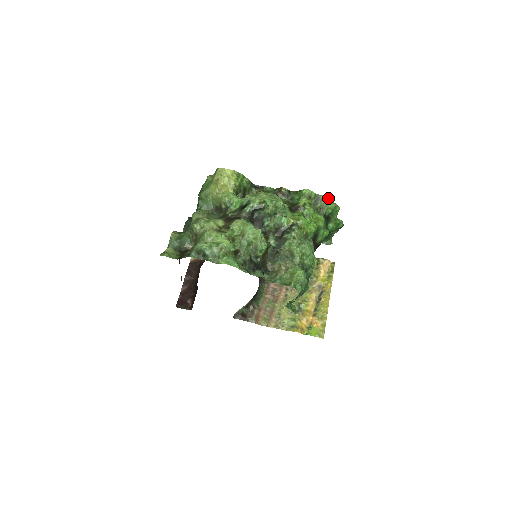
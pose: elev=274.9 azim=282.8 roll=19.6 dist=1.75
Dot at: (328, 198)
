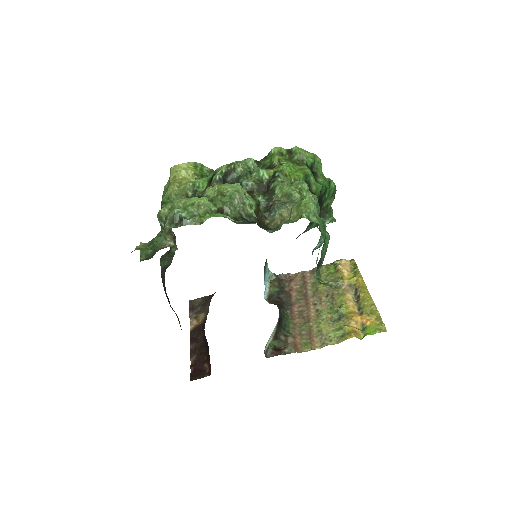
Dot at: (302, 149)
